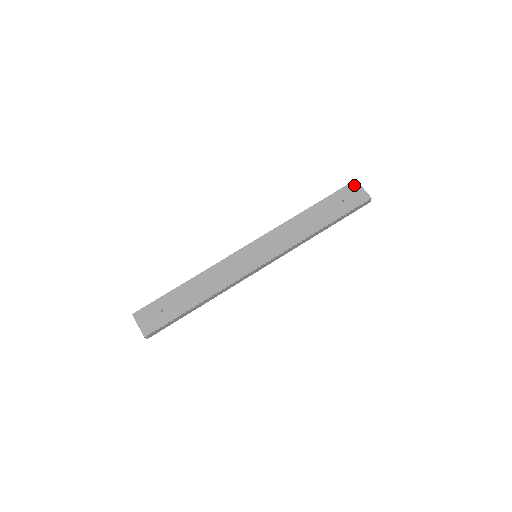
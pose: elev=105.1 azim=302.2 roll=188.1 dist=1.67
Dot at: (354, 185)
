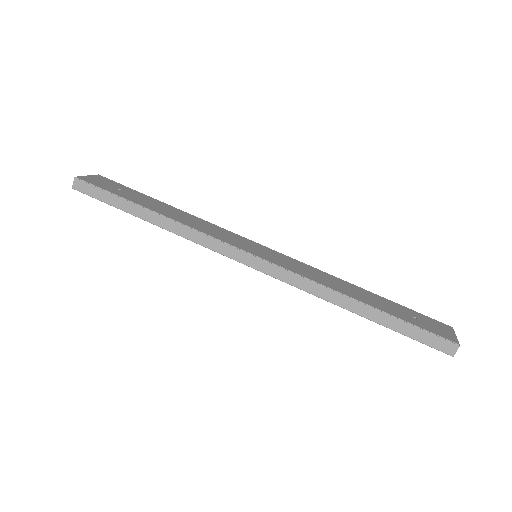
Dot at: (445, 326)
